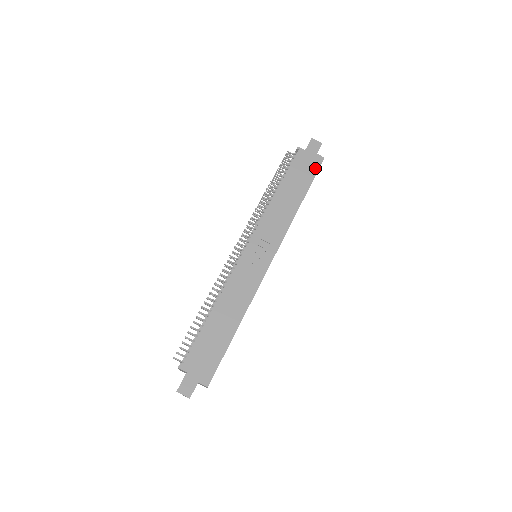
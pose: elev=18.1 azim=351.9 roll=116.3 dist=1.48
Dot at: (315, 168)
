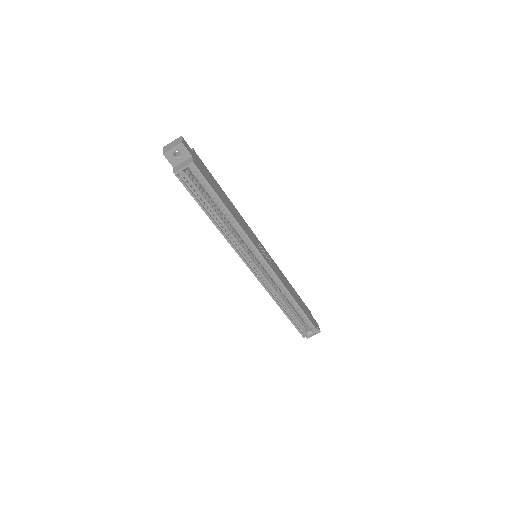
Dot at: (312, 321)
